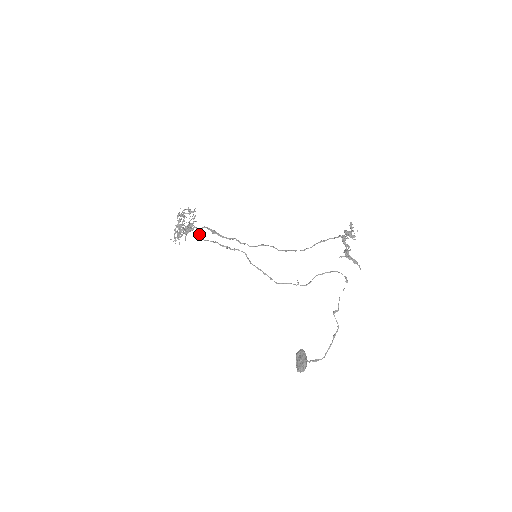
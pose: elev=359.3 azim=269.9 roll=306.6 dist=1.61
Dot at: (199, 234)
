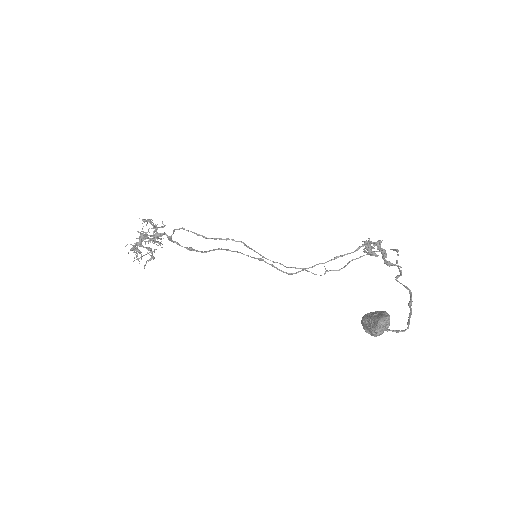
Dot at: (174, 229)
